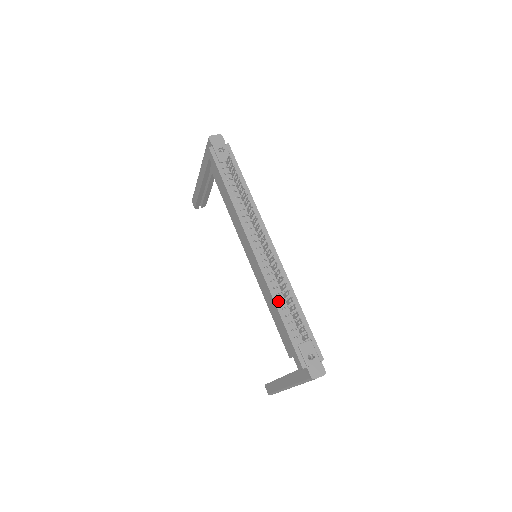
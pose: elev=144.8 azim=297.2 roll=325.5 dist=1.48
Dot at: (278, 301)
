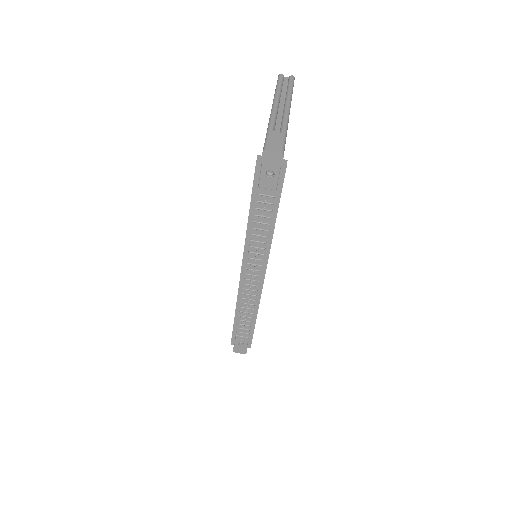
Dot at: (239, 310)
